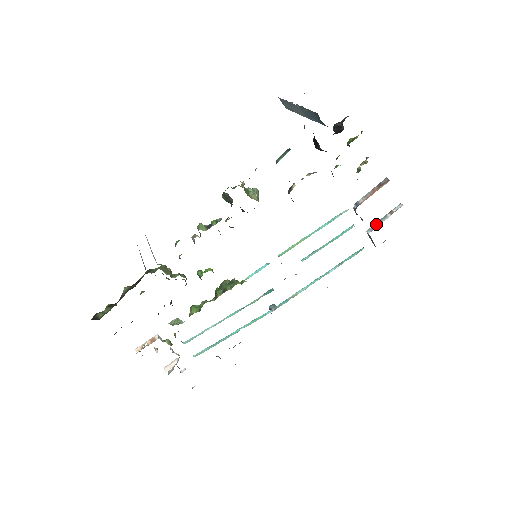
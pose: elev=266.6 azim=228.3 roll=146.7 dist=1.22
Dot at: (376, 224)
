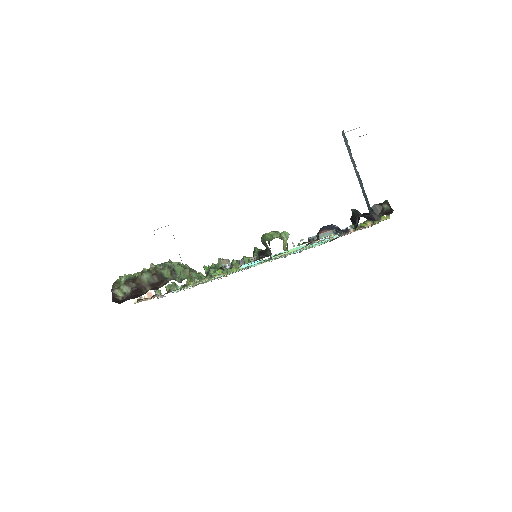
Dot at: occluded
